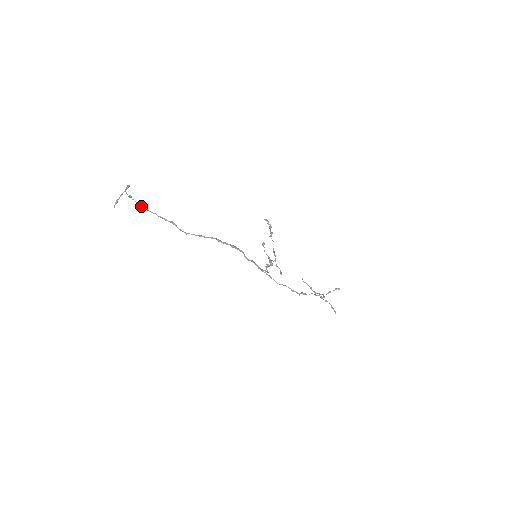
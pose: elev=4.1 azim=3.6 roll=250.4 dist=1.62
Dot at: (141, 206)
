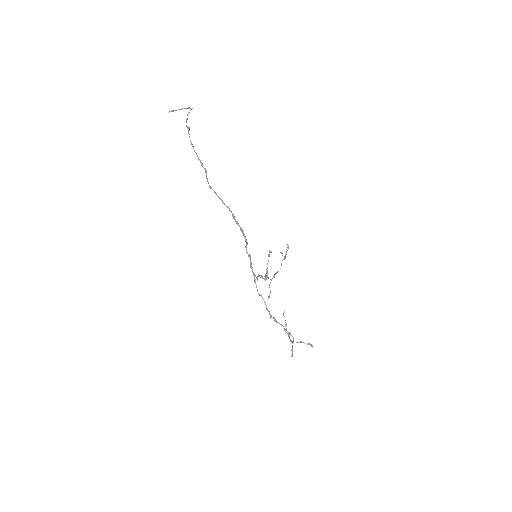
Dot at: (191, 143)
